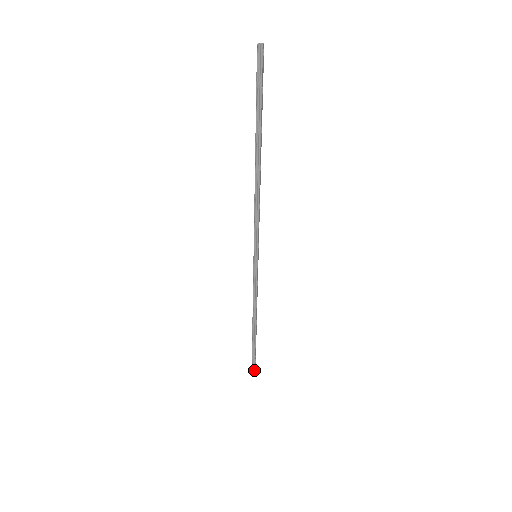
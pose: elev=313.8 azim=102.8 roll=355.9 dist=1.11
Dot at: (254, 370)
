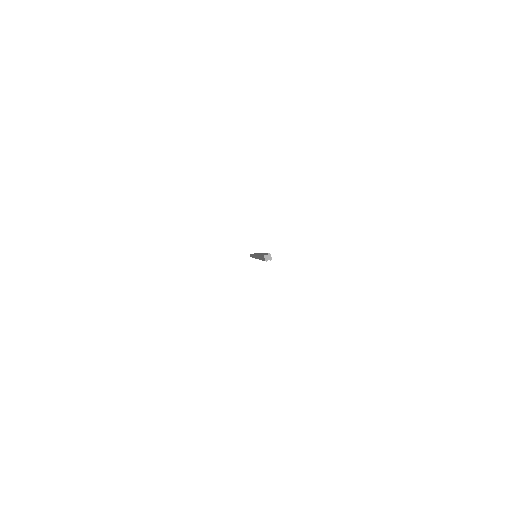
Dot at: occluded
